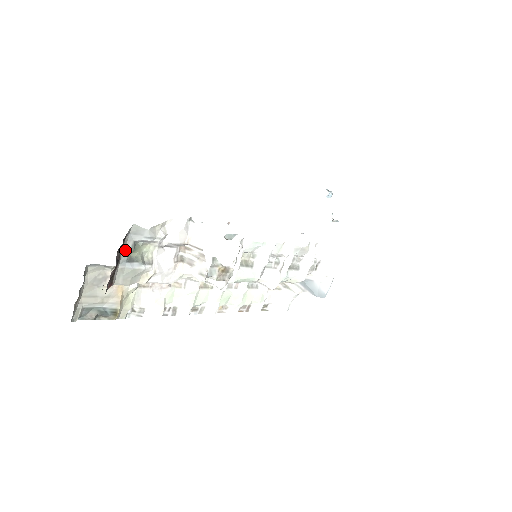
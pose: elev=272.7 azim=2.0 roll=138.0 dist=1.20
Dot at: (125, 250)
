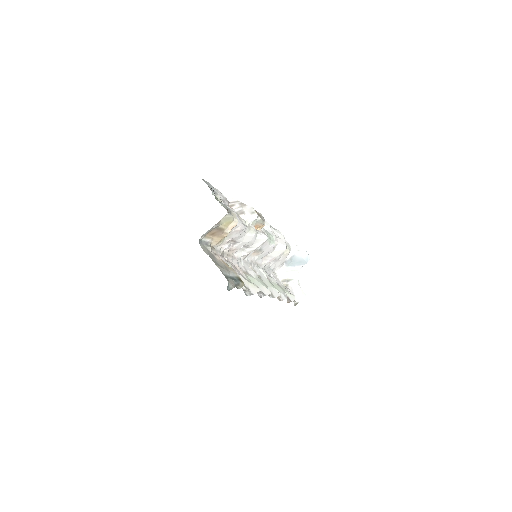
Dot at: occluded
